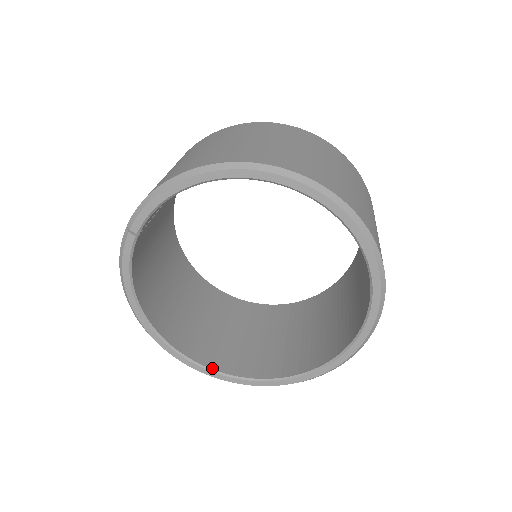
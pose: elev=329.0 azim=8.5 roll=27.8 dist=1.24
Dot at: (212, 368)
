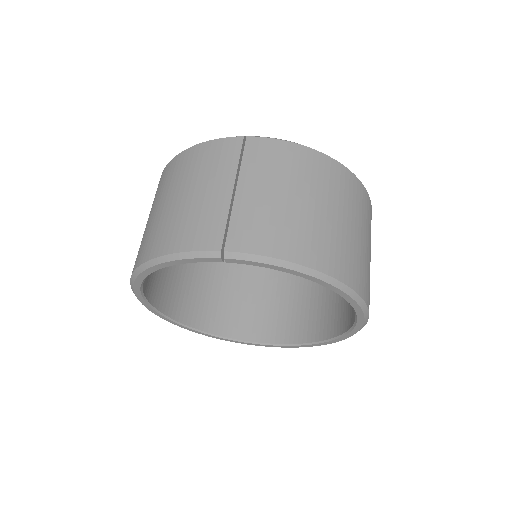
Dot at: (156, 307)
